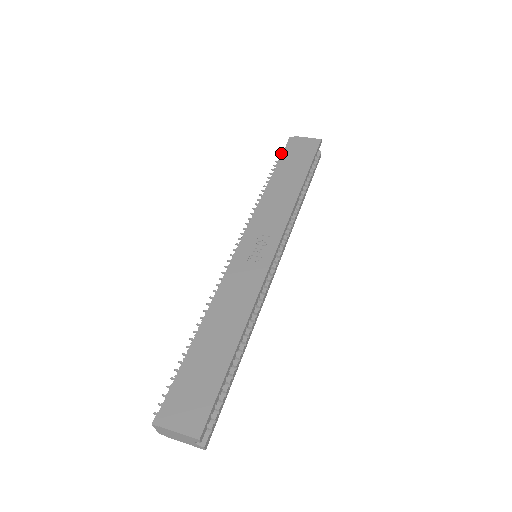
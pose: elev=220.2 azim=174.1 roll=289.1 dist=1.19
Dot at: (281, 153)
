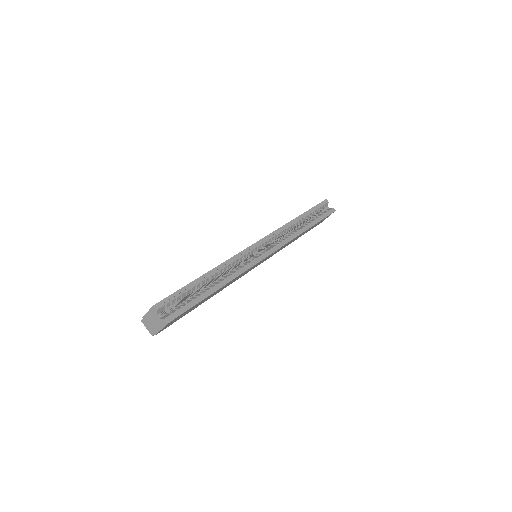
Dot at: occluded
